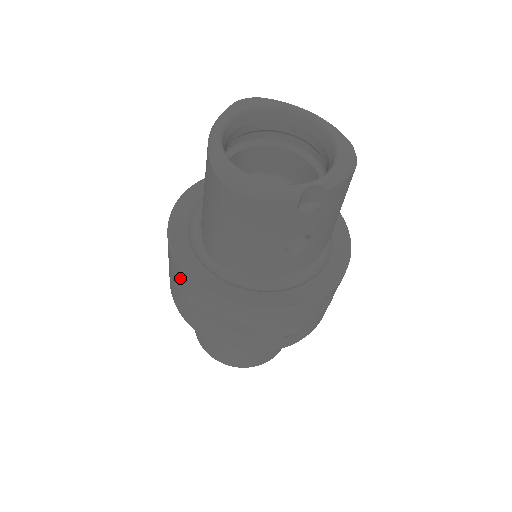
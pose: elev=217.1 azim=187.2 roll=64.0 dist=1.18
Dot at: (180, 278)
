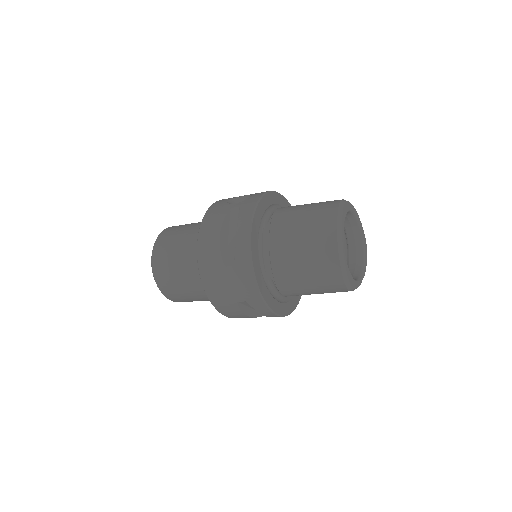
Dot at: (251, 295)
